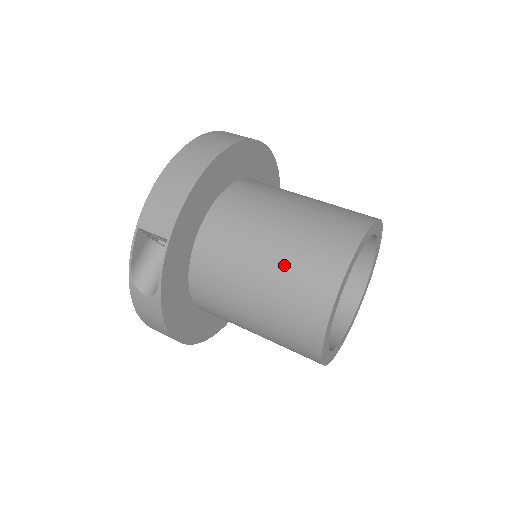
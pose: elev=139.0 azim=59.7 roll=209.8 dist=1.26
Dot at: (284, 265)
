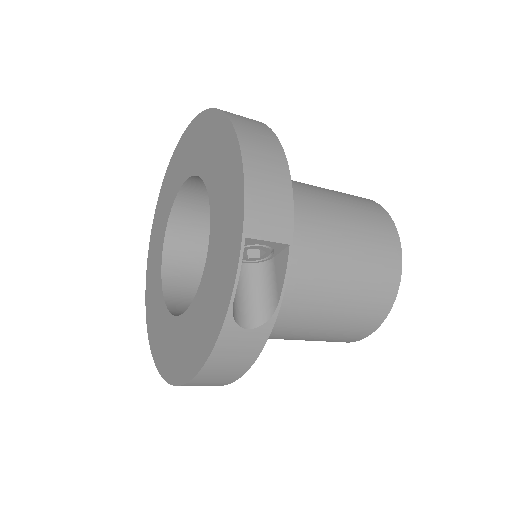
Dot at: (358, 250)
